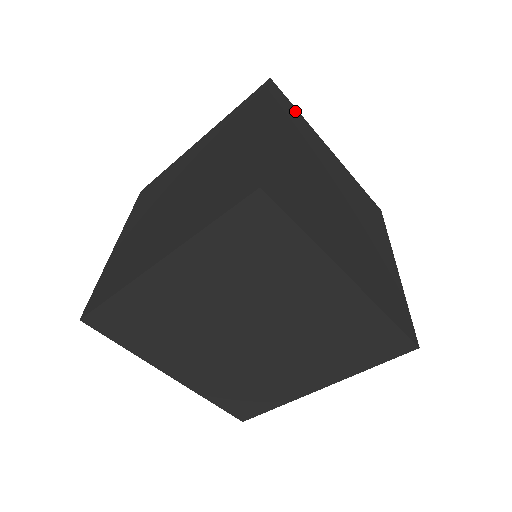
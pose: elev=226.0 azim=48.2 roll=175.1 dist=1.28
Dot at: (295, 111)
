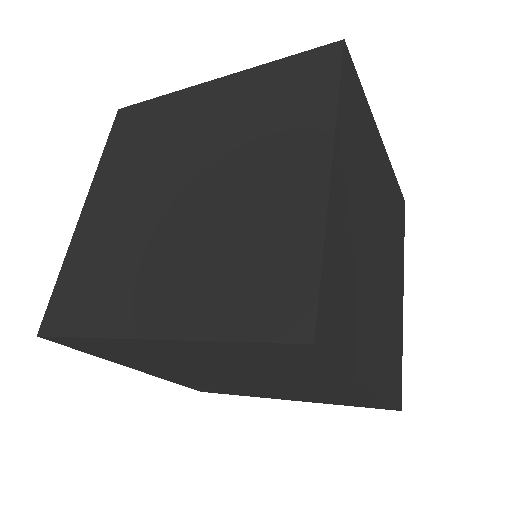
Dot at: (360, 92)
